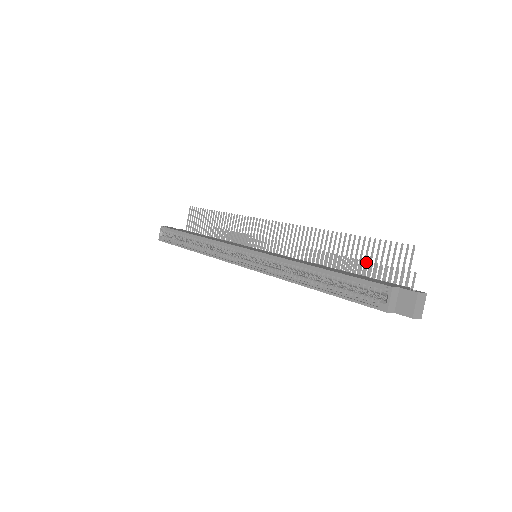
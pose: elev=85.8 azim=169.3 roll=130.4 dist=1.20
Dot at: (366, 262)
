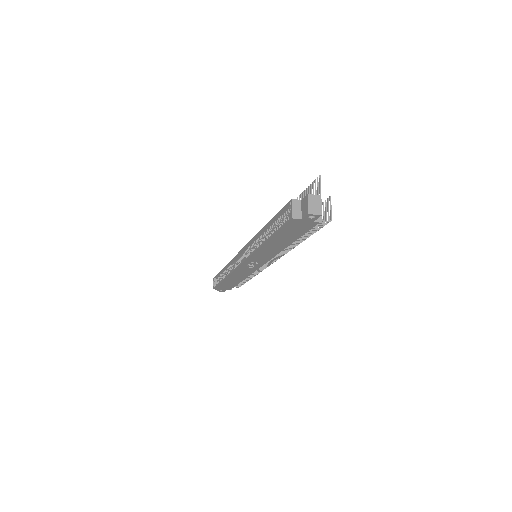
Dot at: occluded
